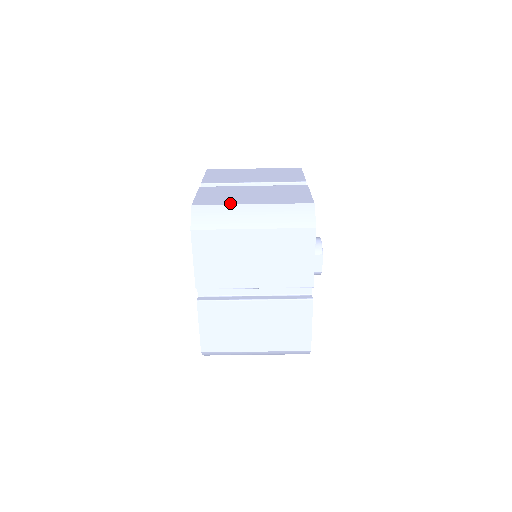
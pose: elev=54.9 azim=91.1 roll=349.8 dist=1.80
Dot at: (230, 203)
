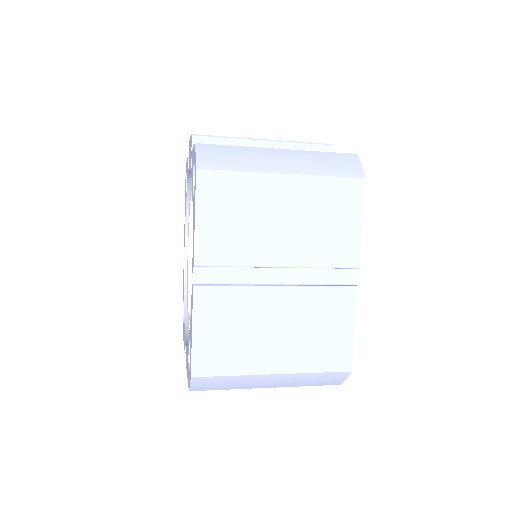
Dot at: (244, 371)
